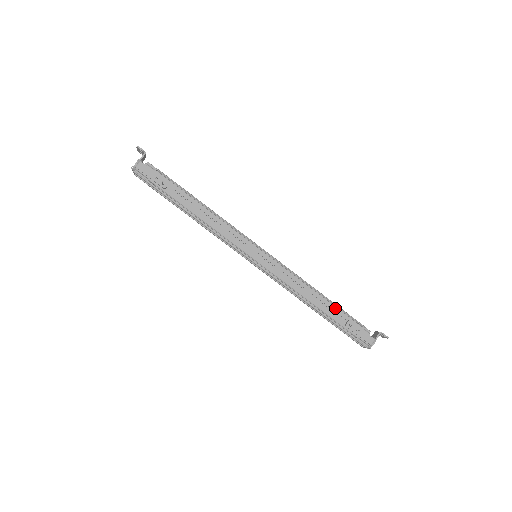
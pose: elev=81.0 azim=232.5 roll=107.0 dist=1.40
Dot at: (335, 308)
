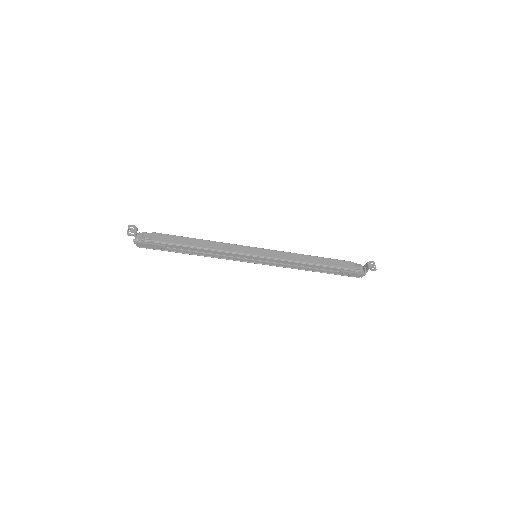
Dot at: (328, 268)
